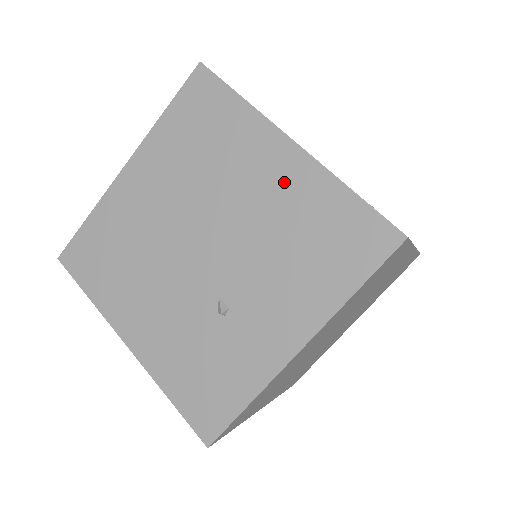
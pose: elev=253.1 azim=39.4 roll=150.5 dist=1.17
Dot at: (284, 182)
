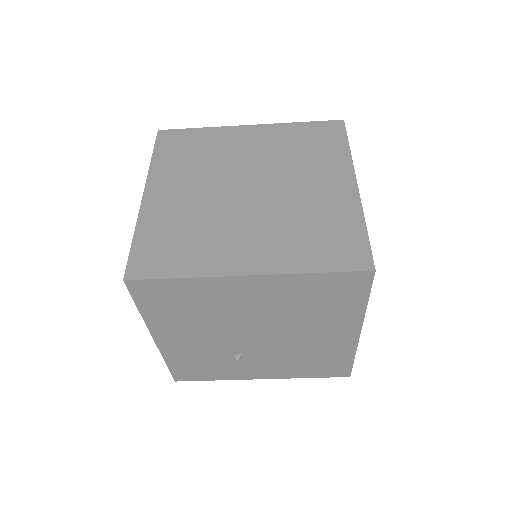
Dot at: (333, 342)
